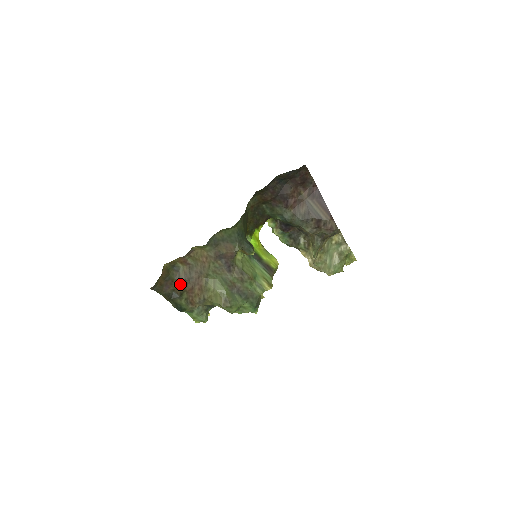
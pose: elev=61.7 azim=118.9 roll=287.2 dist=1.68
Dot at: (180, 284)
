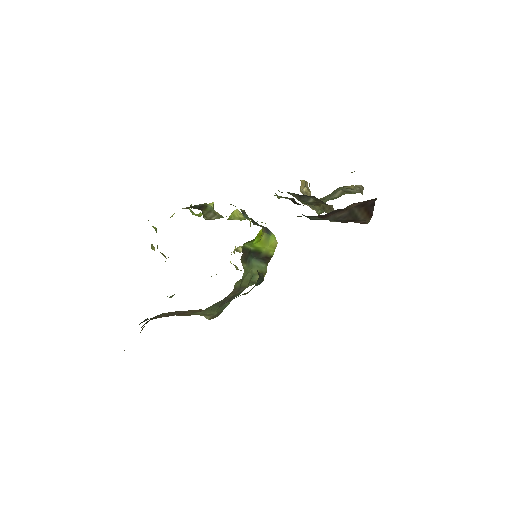
Dot at: occluded
